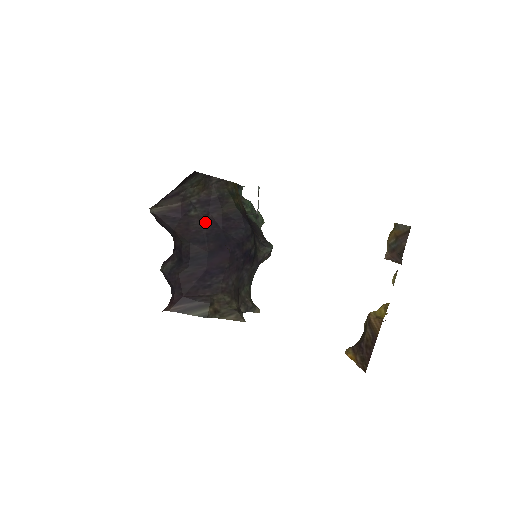
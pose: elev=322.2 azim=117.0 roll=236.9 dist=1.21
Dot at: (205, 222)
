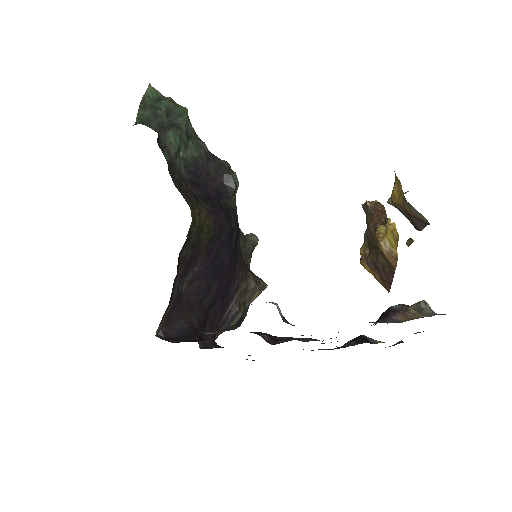
Dot at: (197, 280)
